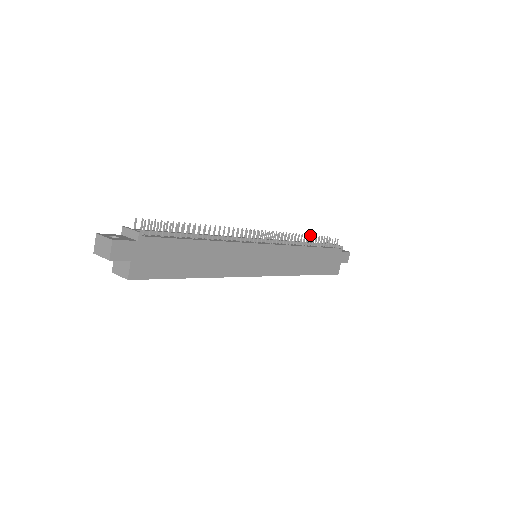
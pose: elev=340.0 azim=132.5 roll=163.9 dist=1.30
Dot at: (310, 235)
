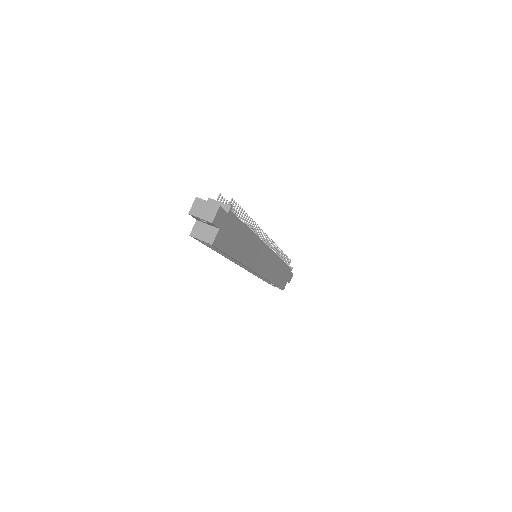
Dot at: occluded
